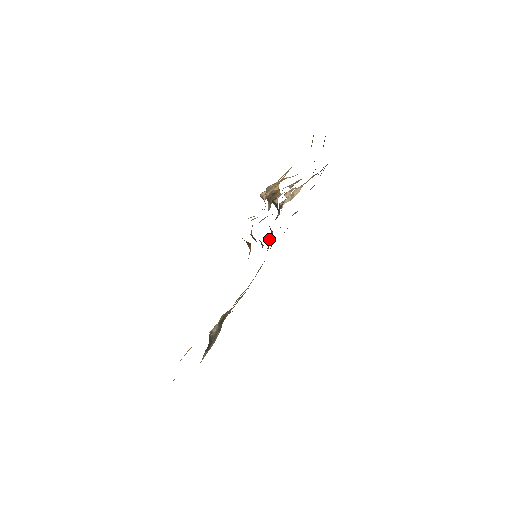
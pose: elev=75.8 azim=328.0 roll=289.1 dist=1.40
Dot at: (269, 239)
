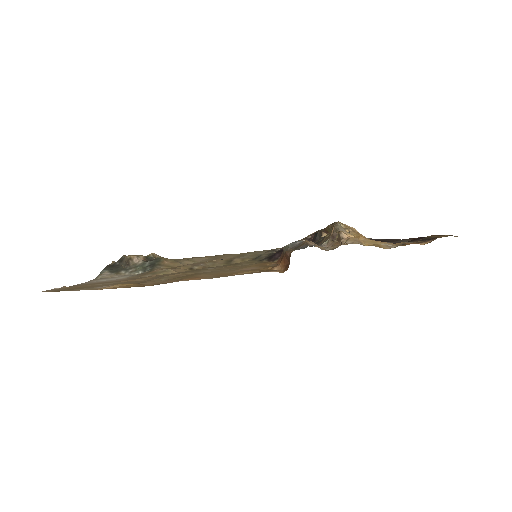
Dot at: (280, 254)
